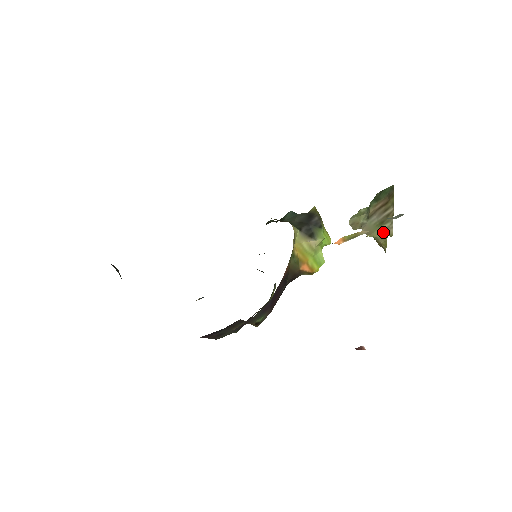
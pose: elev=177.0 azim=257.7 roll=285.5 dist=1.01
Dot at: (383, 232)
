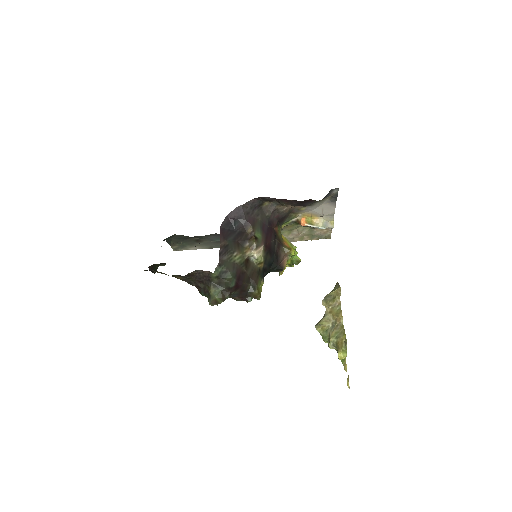
Dot at: (335, 290)
